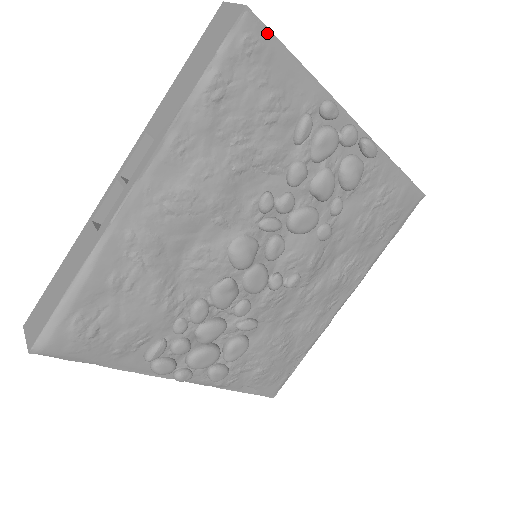
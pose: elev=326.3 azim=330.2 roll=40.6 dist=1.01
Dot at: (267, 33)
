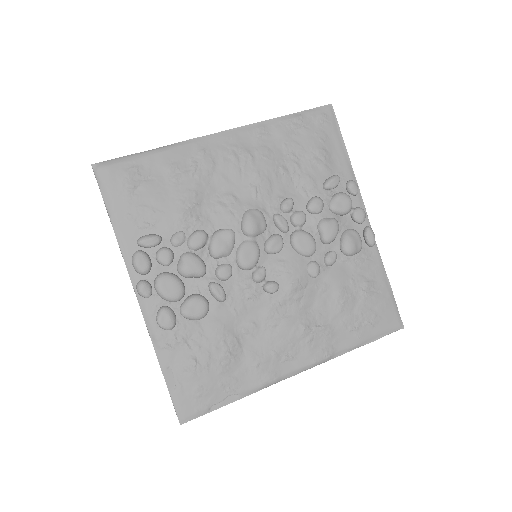
Dot at: (336, 123)
